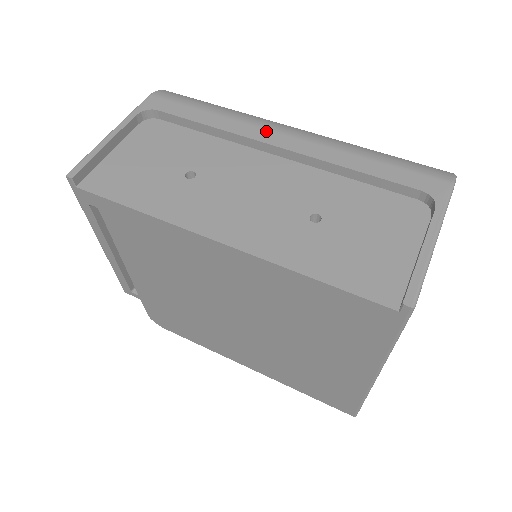
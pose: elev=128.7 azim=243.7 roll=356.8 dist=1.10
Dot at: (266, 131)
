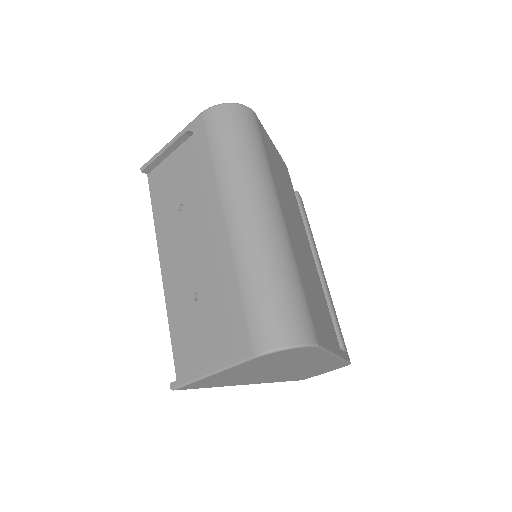
Dot at: (219, 206)
